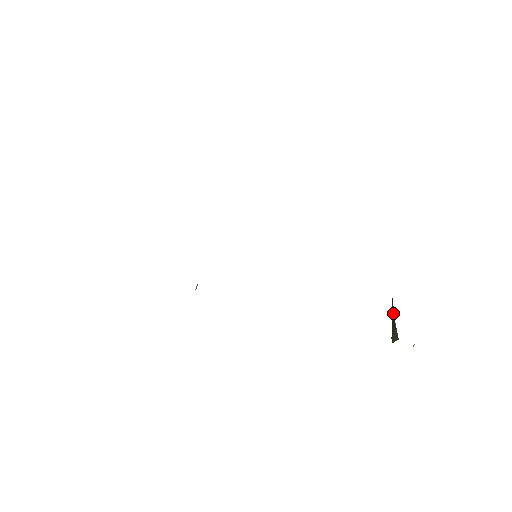
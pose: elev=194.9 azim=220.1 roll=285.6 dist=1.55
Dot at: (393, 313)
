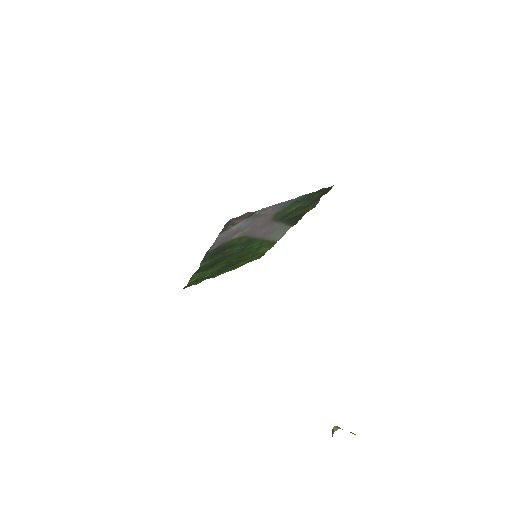
Dot at: occluded
